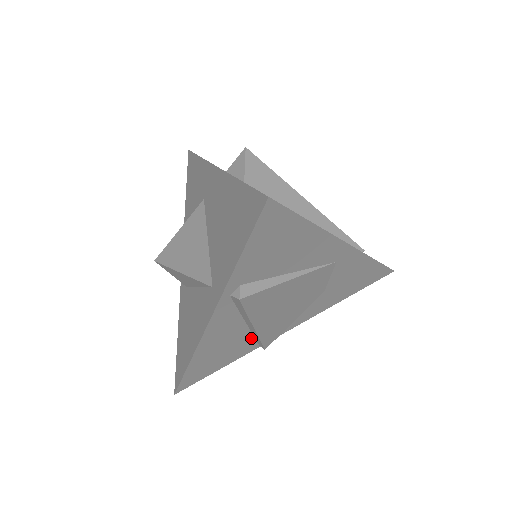
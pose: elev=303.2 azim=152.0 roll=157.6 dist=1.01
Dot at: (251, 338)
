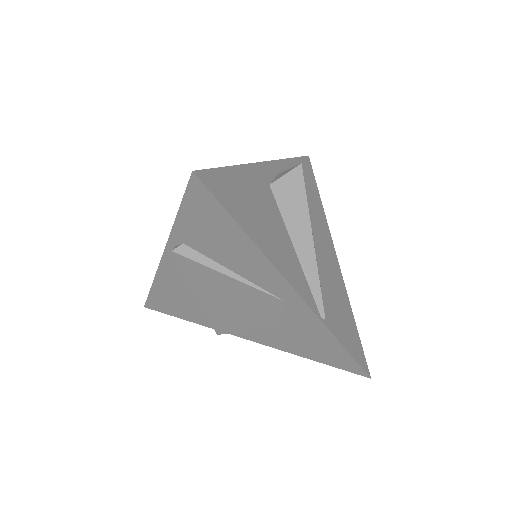
Dot at: occluded
